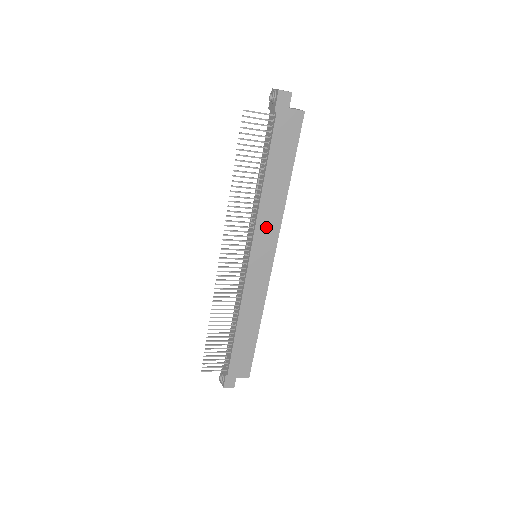
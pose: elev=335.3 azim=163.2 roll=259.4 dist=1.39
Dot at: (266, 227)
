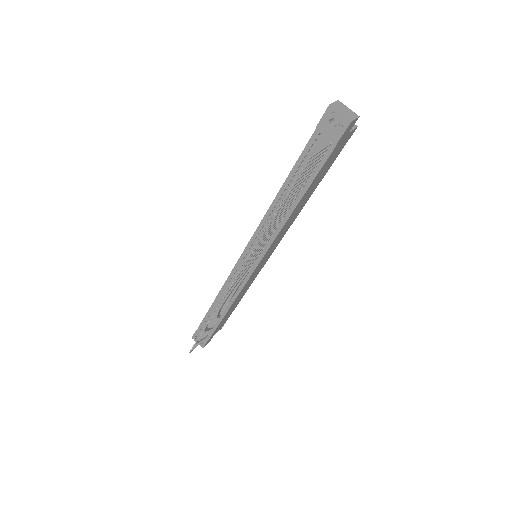
Dot at: (279, 237)
